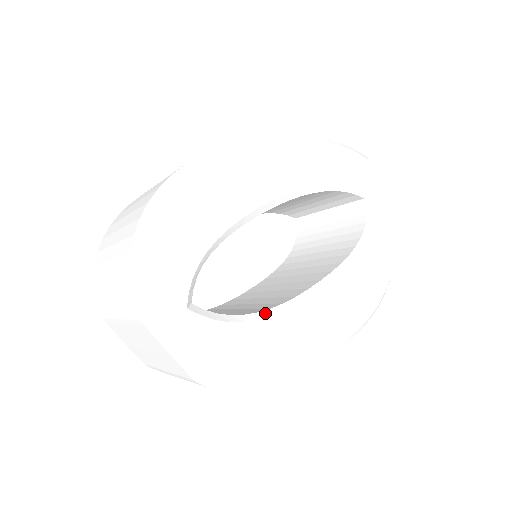
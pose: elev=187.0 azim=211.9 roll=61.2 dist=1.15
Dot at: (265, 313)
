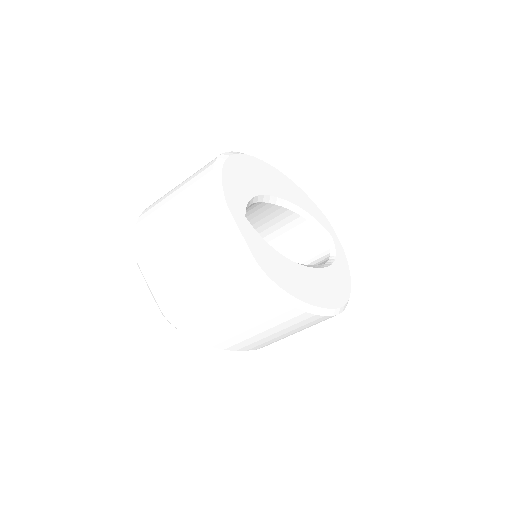
Dot at: occluded
